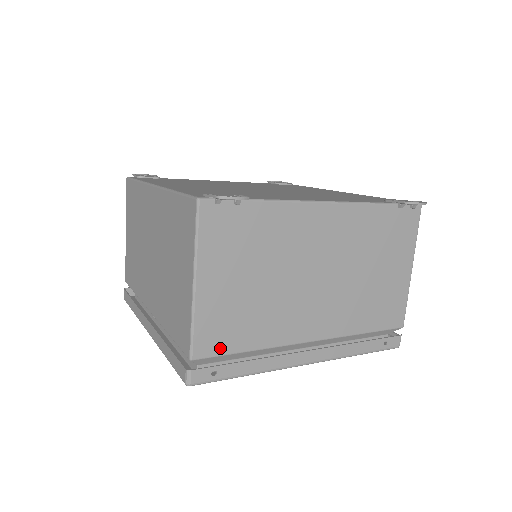
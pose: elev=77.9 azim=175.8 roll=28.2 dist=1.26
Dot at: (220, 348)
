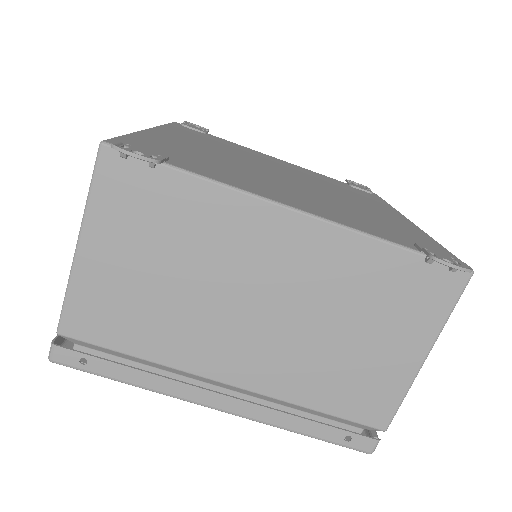
Dot at: (97, 336)
